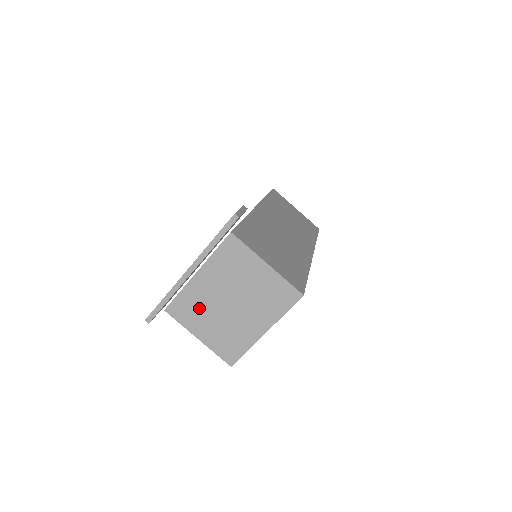
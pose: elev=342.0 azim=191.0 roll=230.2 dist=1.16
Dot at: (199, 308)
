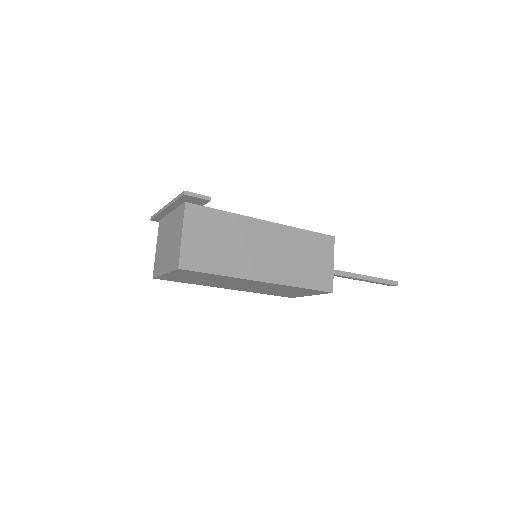
Dot at: (163, 233)
